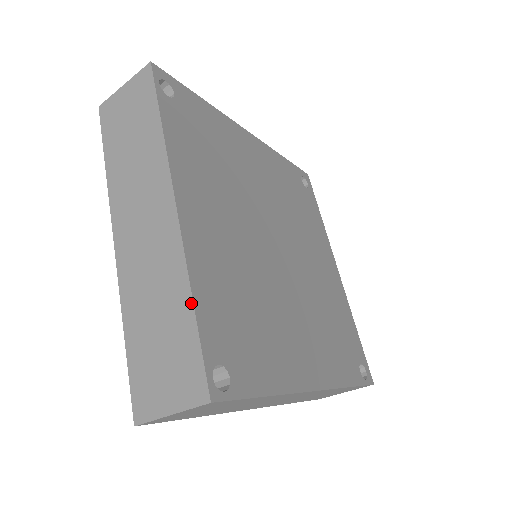
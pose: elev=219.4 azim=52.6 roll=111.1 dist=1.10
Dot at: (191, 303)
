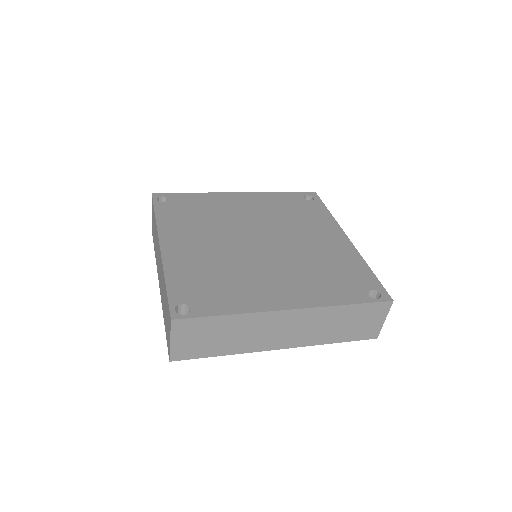
Dot at: (165, 283)
